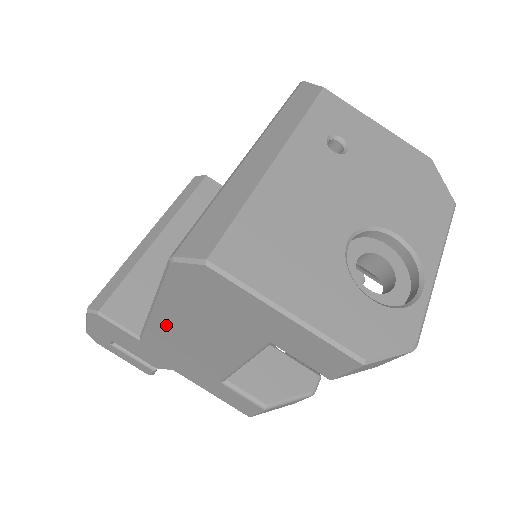
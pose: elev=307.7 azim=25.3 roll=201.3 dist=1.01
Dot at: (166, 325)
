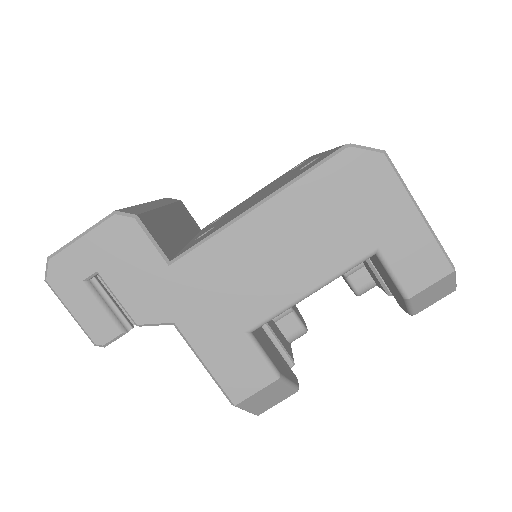
Dot at: (253, 232)
